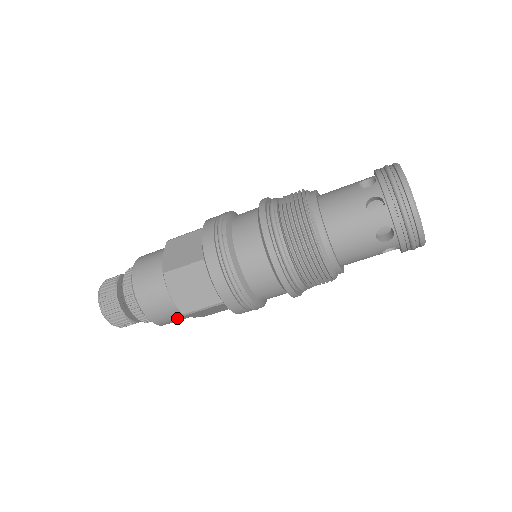
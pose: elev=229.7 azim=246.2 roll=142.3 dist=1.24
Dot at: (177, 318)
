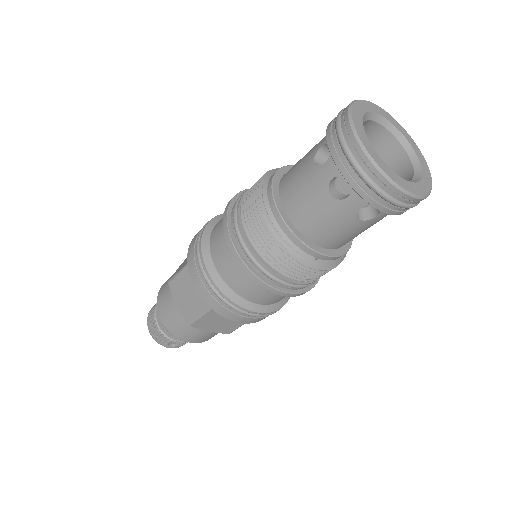
Dot at: (195, 332)
